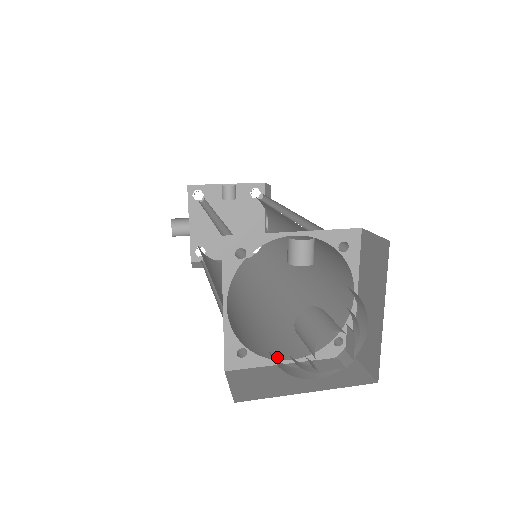
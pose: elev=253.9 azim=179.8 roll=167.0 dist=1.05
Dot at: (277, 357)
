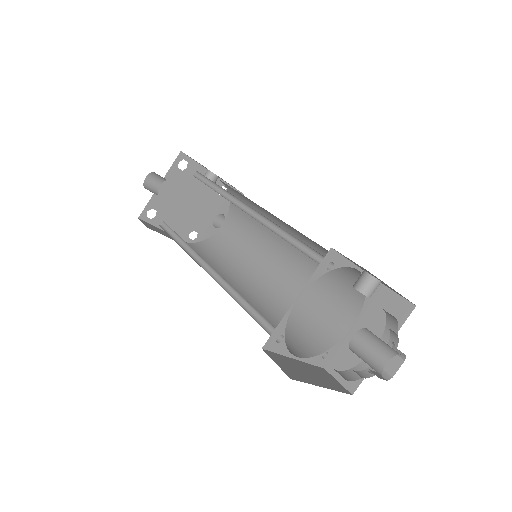
Dot at: (289, 351)
